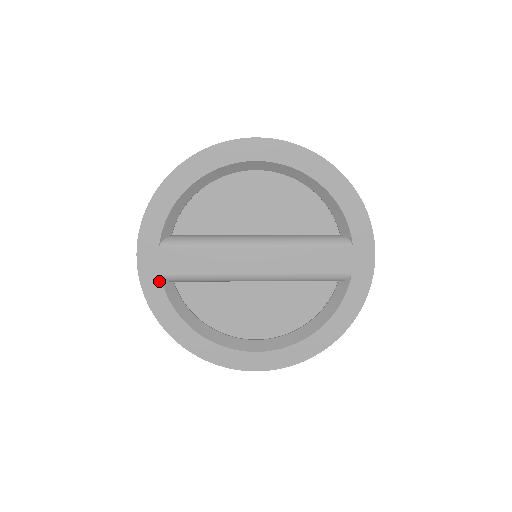
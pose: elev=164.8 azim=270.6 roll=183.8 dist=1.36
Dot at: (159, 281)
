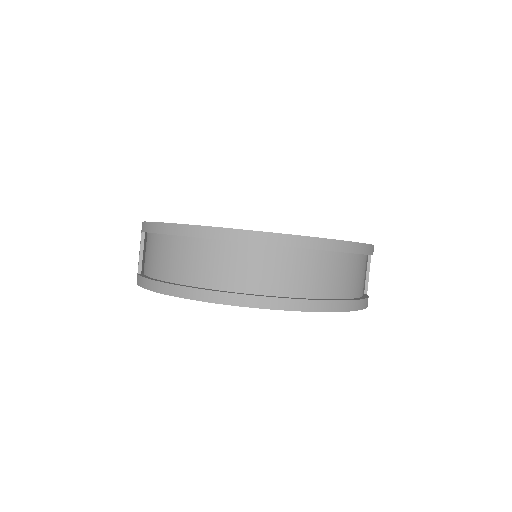
Dot at: occluded
